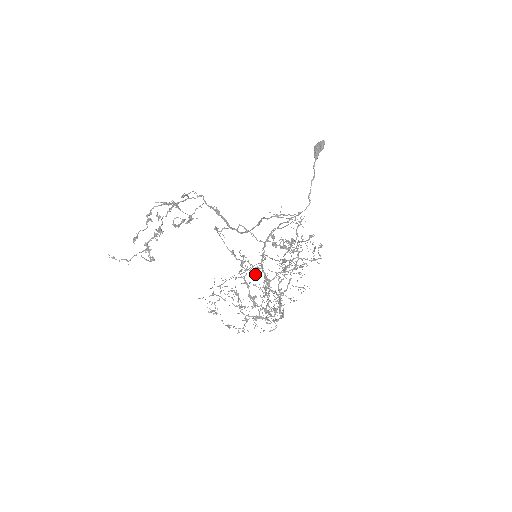
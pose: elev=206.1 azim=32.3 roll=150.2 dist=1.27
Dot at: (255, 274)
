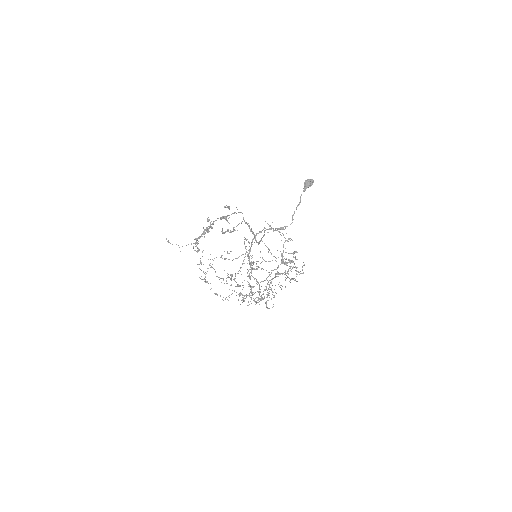
Dot at: occluded
